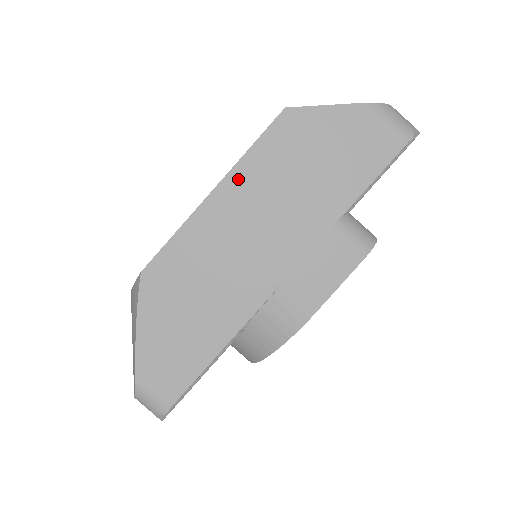
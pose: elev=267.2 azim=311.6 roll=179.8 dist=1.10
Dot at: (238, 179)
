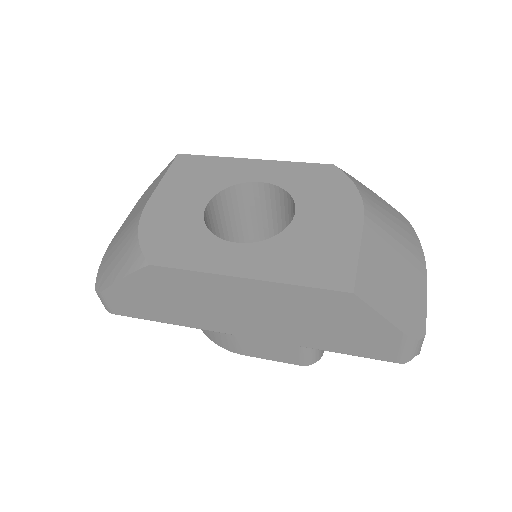
Dot at: (271, 289)
